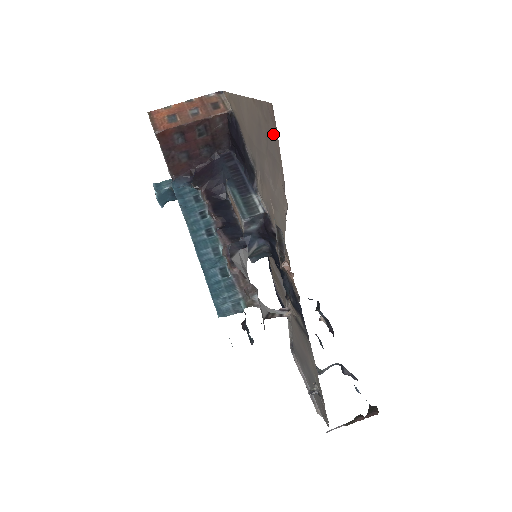
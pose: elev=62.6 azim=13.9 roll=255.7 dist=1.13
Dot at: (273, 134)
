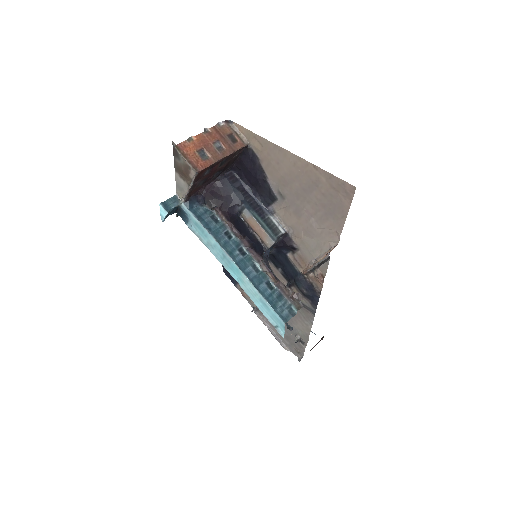
Dot at: (342, 201)
